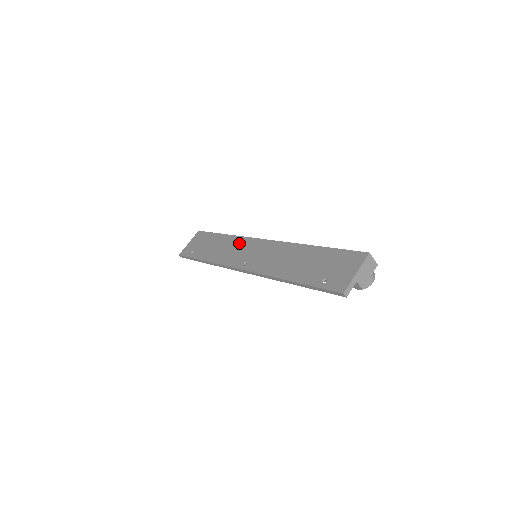
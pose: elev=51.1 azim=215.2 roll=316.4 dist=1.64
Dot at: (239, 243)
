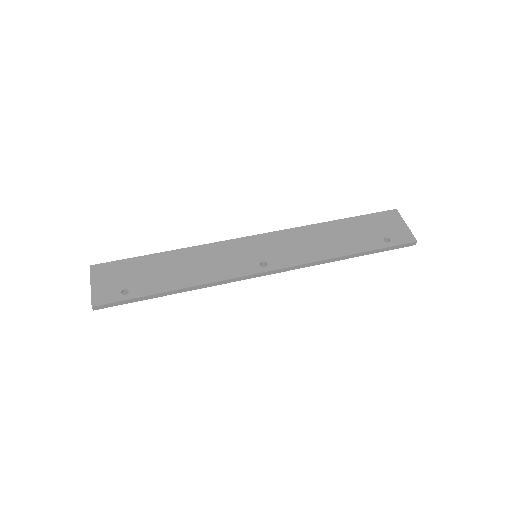
Dot at: (217, 251)
